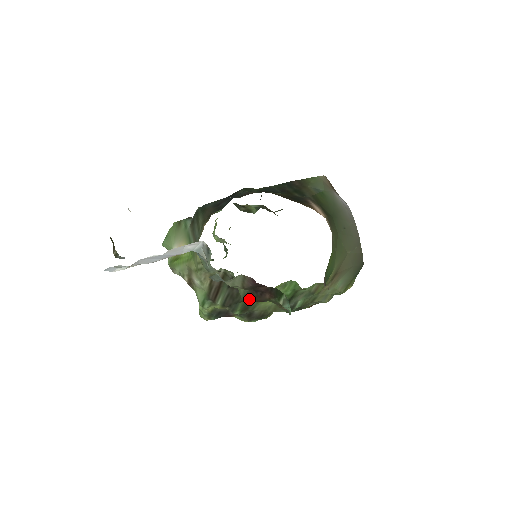
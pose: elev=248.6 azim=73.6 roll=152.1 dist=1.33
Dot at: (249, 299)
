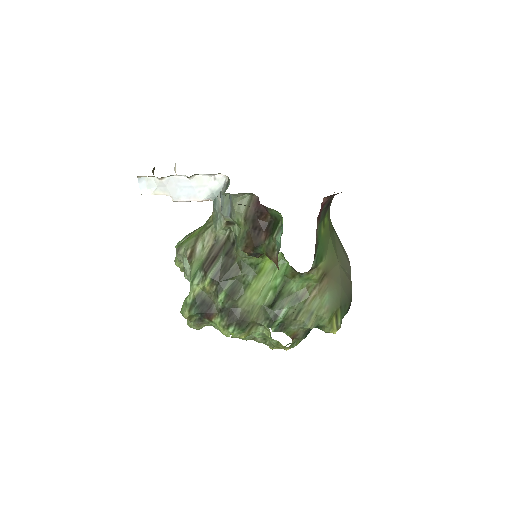
Dot at: (244, 245)
